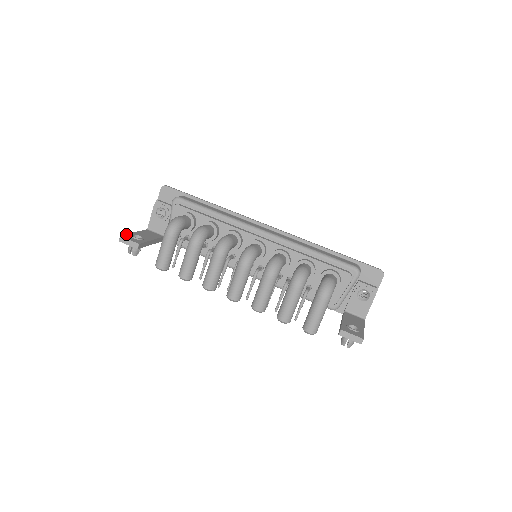
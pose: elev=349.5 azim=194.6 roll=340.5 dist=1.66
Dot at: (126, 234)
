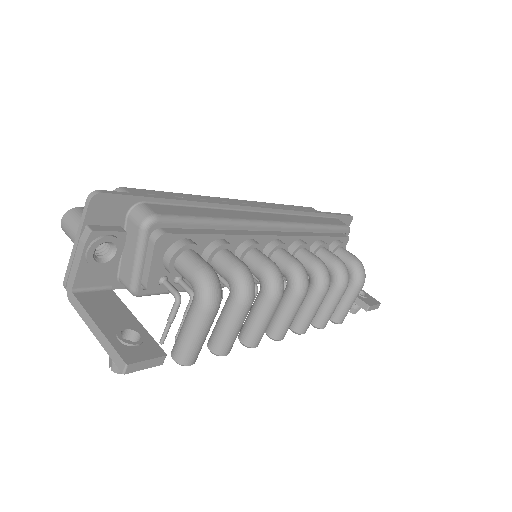
Dot at: (114, 347)
